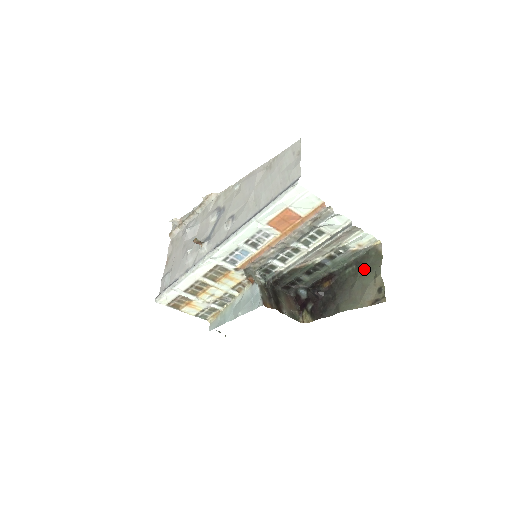
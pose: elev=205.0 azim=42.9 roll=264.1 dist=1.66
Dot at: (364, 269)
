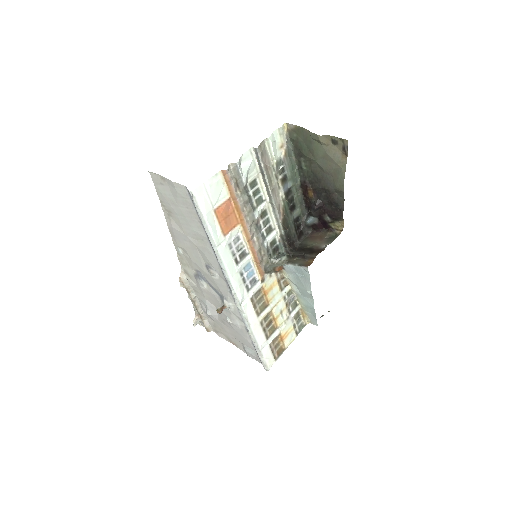
Dot at: (308, 150)
